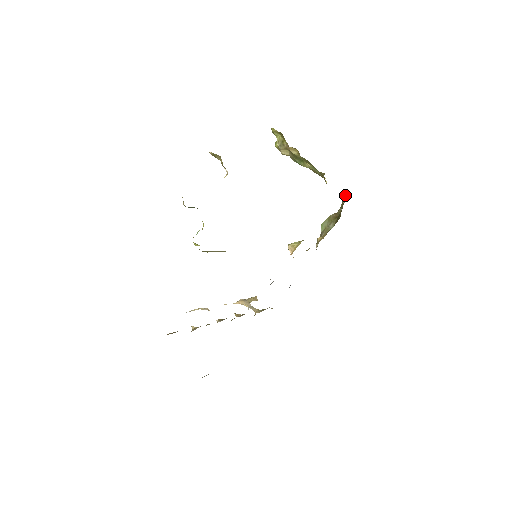
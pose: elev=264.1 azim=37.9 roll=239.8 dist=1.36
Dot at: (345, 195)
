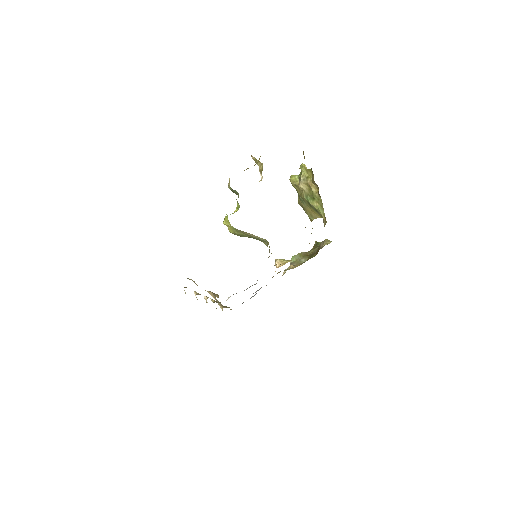
Dot at: (326, 240)
